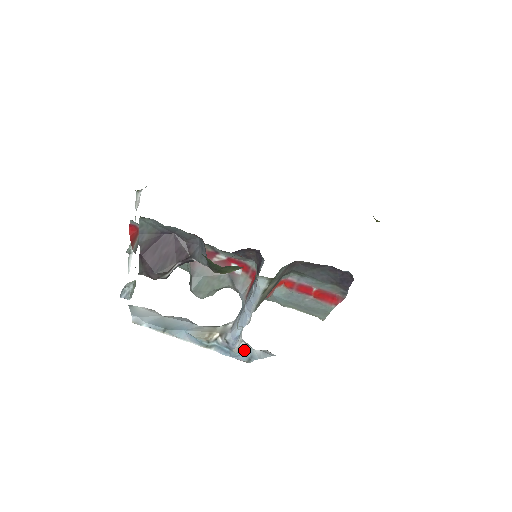
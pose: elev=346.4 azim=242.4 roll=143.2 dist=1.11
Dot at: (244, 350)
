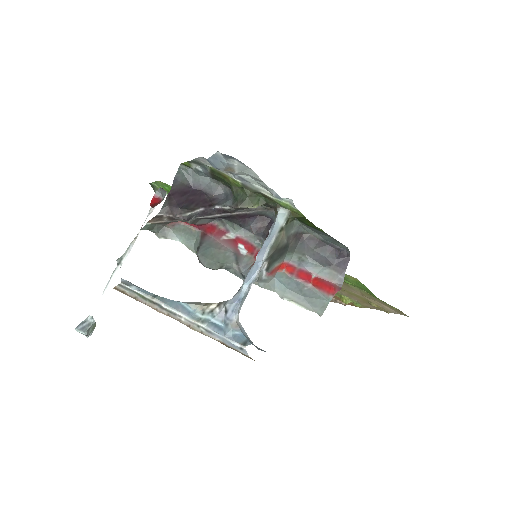
Dot at: (241, 330)
